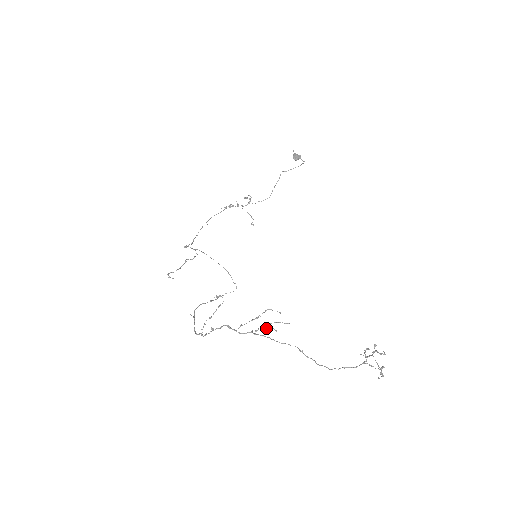
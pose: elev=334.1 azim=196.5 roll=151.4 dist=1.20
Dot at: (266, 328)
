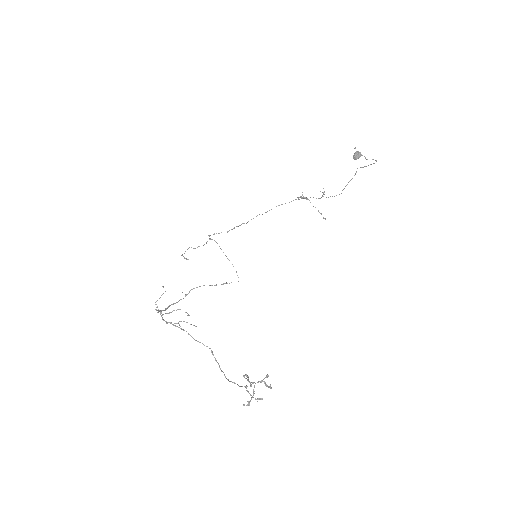
Dot at: (176, 323)
